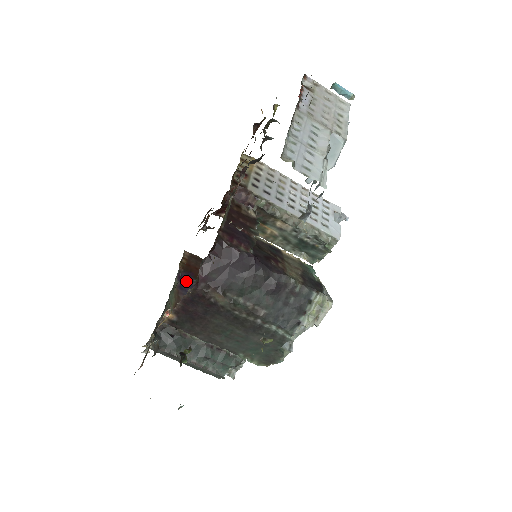
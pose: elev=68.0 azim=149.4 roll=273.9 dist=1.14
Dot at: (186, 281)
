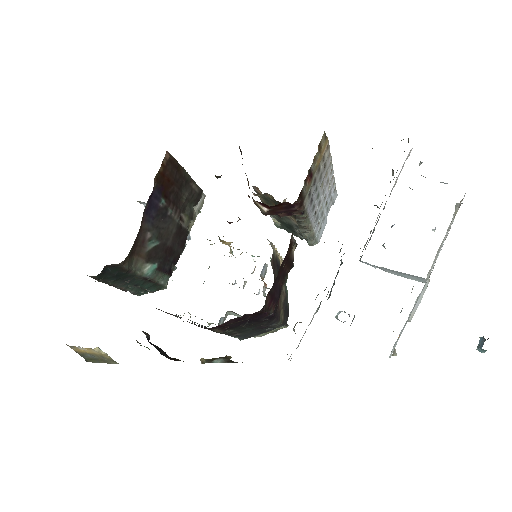
Dot at: (154, 201)
